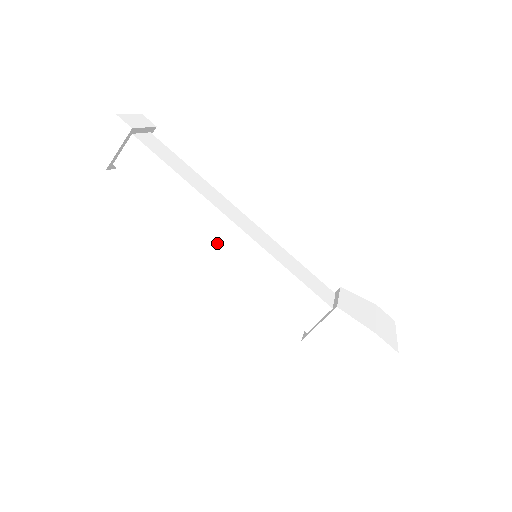
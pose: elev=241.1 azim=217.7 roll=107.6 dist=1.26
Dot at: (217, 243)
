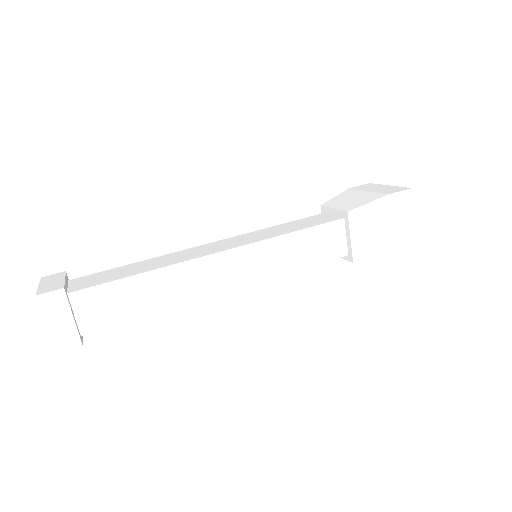
Dot at: (227, 281)
